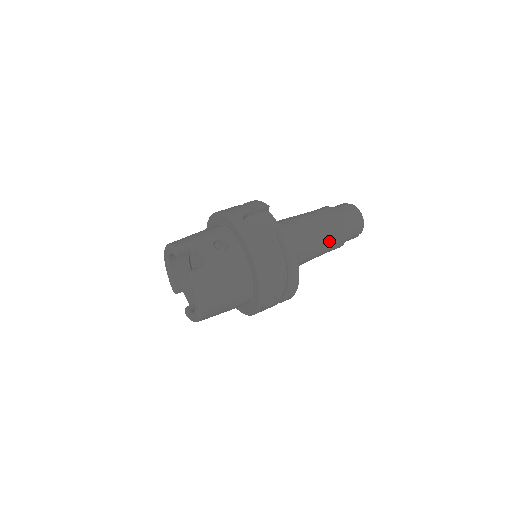
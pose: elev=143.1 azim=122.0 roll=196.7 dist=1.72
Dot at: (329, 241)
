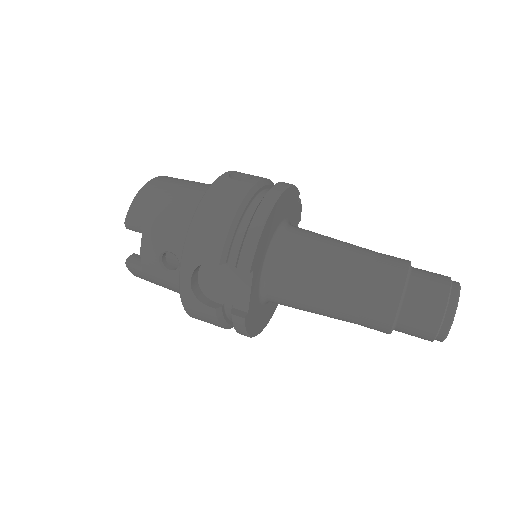
Dot at: occluded
